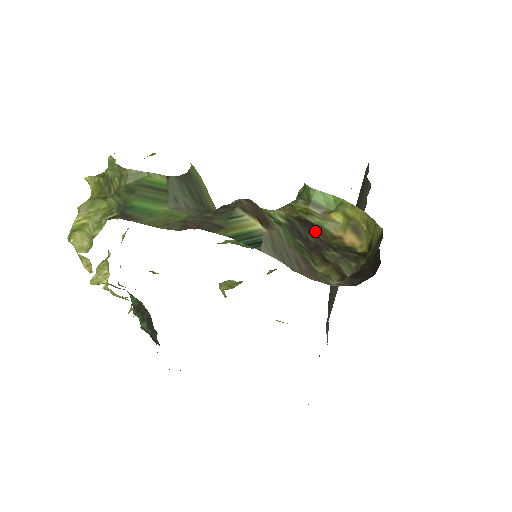
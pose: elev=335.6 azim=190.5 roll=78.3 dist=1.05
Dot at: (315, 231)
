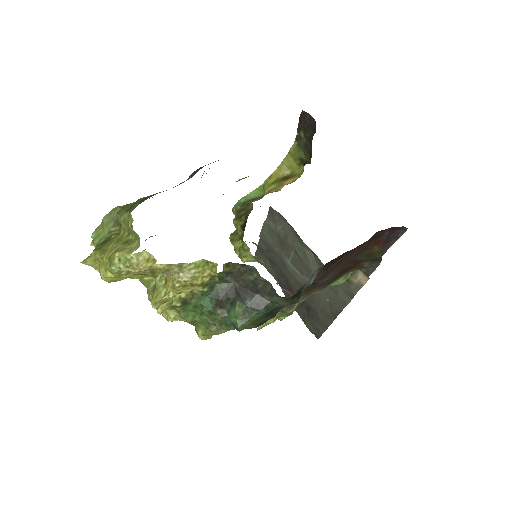
Dot at: occluded
